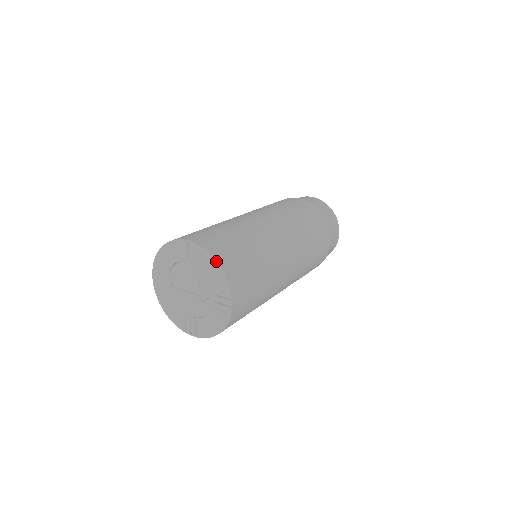
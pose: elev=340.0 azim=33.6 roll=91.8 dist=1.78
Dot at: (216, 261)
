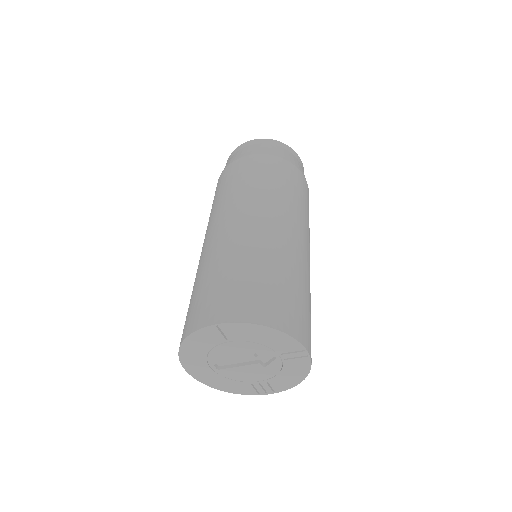
Dot at: (267, 327)
